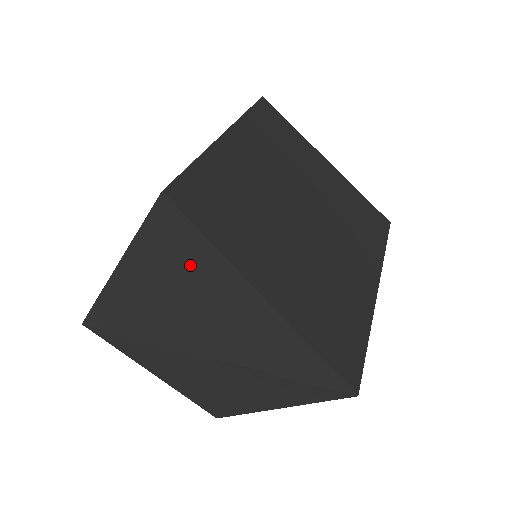
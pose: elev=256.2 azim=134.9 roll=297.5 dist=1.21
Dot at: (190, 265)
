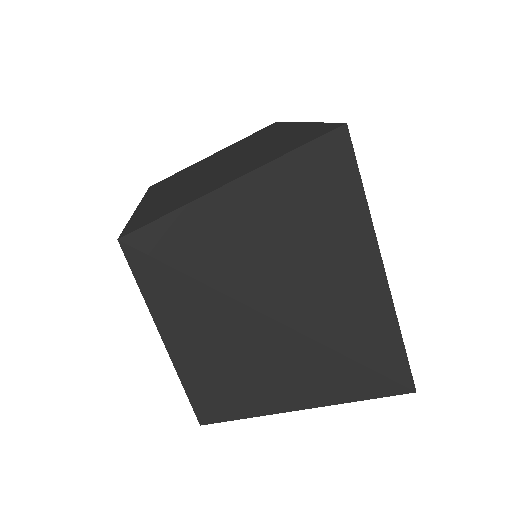
Dot at: (329, 209)
